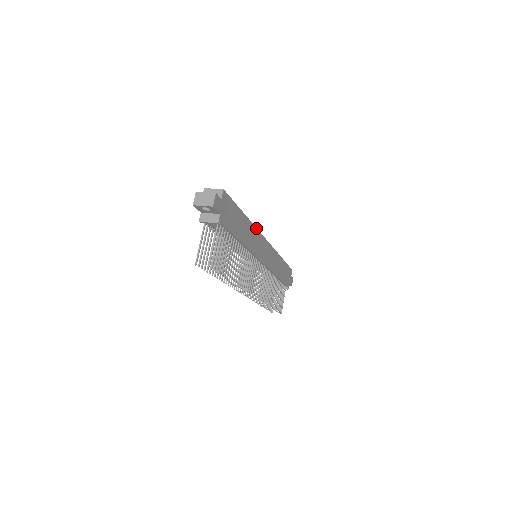
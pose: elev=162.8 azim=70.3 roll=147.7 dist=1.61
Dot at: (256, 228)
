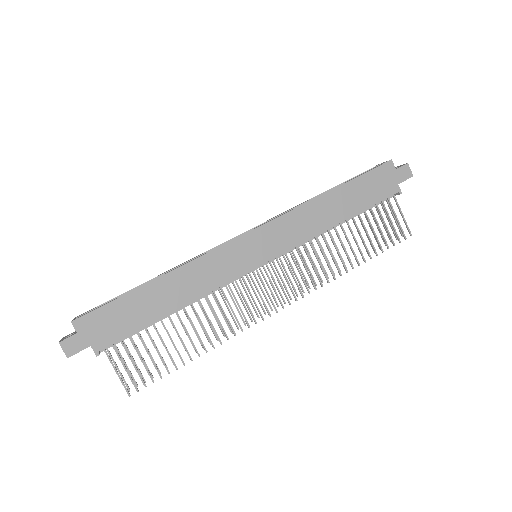
Dot at: (200, 257)
